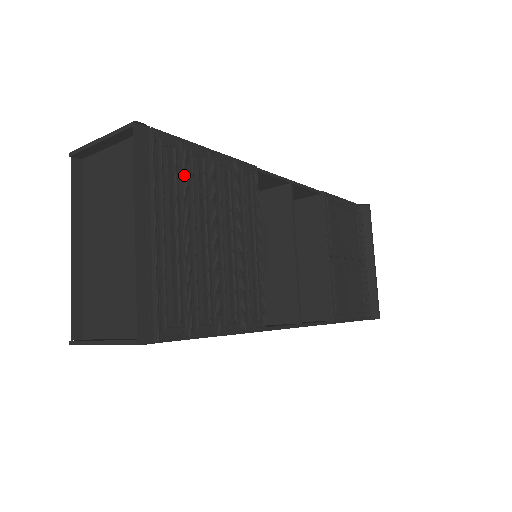
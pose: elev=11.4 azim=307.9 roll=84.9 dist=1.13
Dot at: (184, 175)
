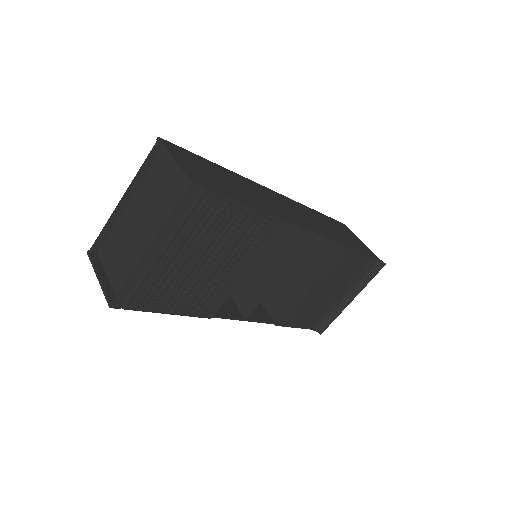
Dot at: (211, 223)
